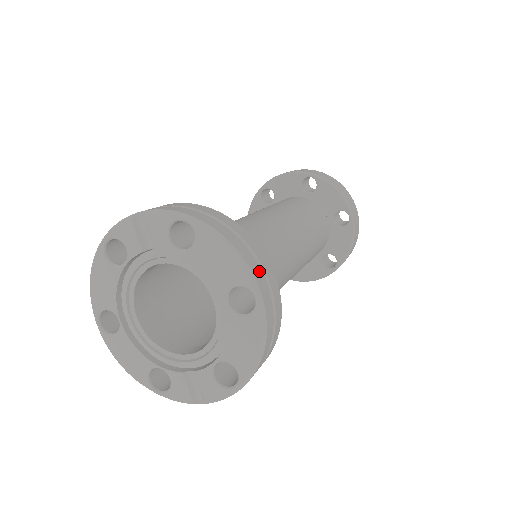
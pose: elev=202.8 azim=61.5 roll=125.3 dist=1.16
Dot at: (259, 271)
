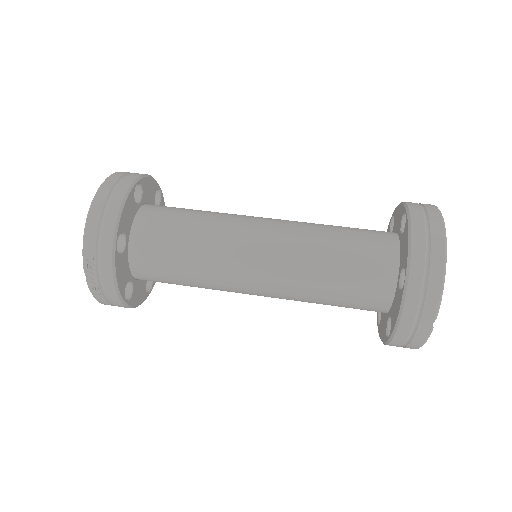
Dot at: (123, 174)
